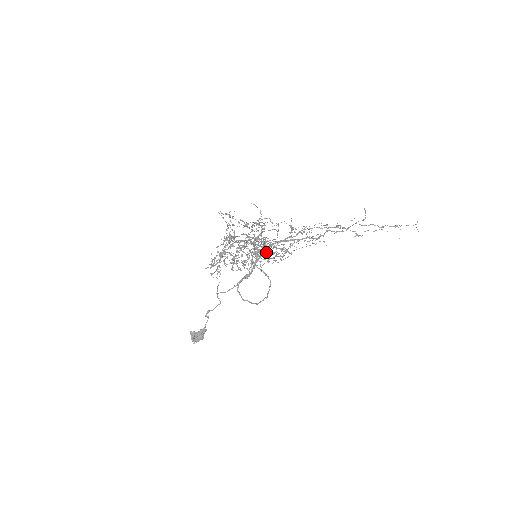
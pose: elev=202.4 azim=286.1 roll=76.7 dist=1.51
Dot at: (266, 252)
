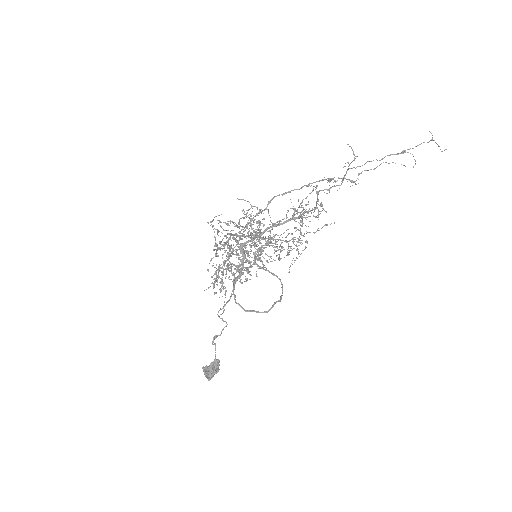
Dot at: (278, 250)
